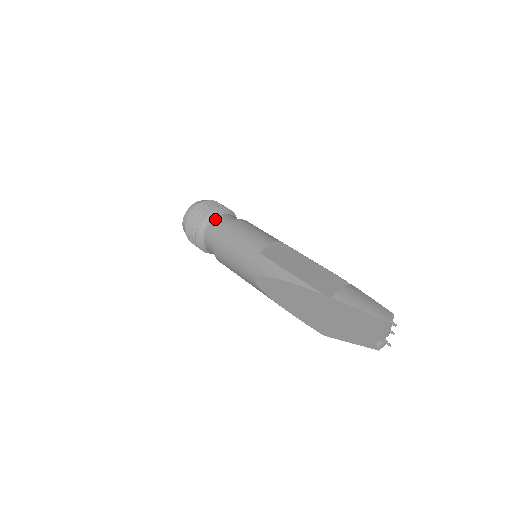
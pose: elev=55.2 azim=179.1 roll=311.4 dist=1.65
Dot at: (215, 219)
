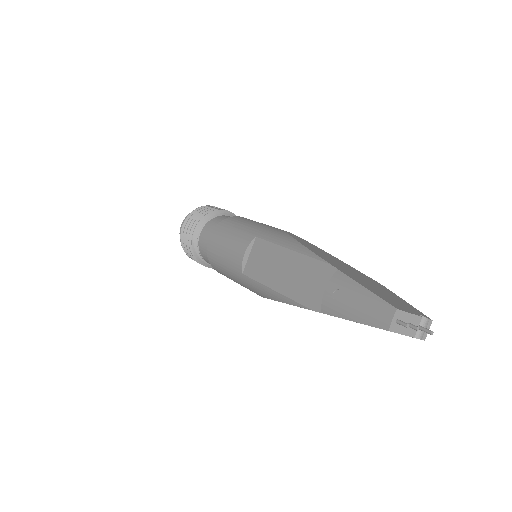
Dot at: (199, 243)
